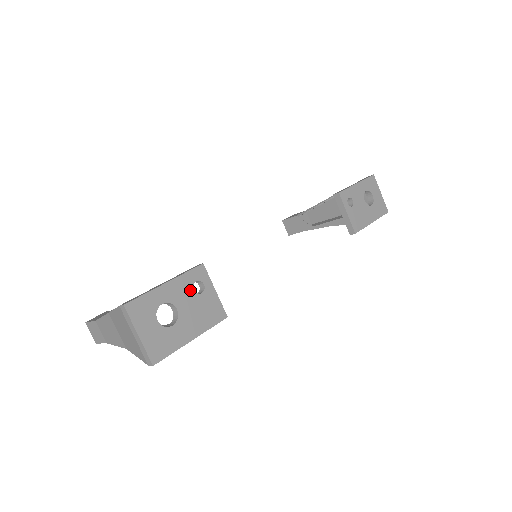
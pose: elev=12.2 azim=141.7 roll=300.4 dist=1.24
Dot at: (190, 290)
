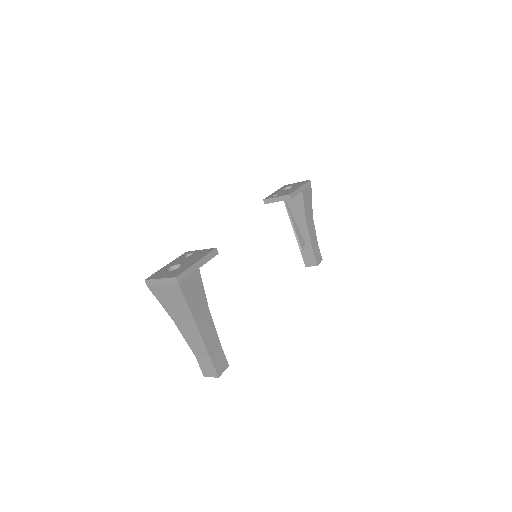
Dot at: (184, 258)
